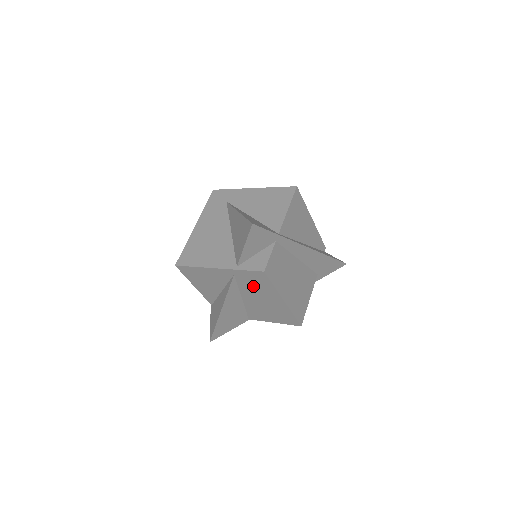
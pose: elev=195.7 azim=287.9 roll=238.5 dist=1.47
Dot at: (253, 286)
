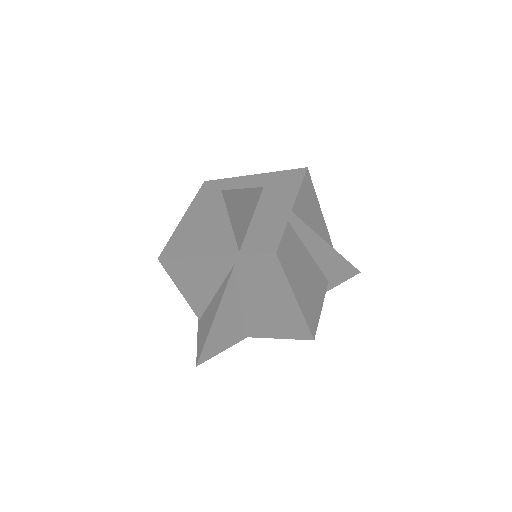
Dot at: (258, 280)
